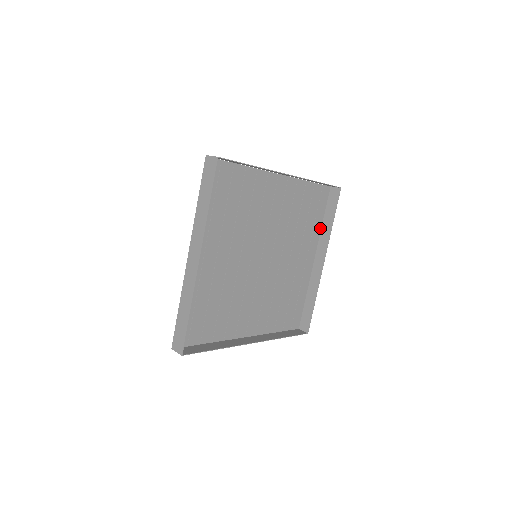
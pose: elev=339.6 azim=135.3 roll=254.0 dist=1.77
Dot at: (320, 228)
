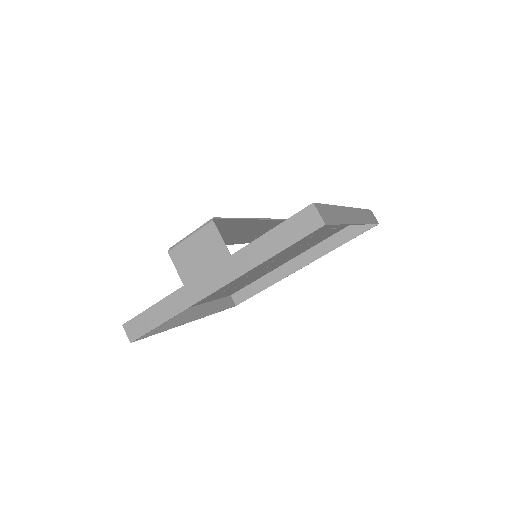
Dot at: occluded
